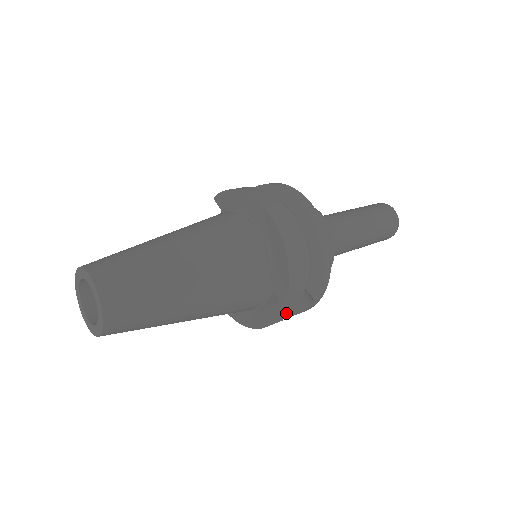
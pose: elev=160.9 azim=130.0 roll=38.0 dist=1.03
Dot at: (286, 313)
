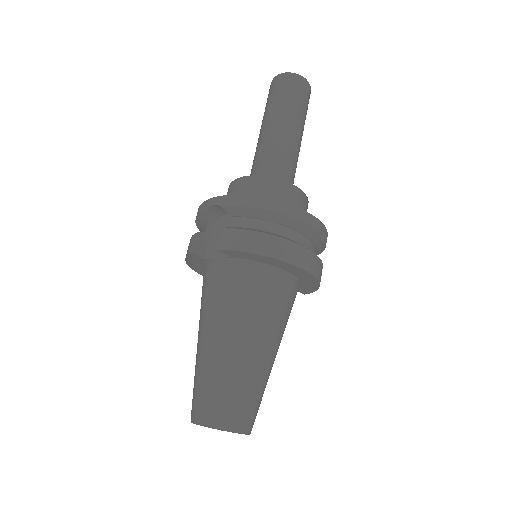
Dot at: occluded
